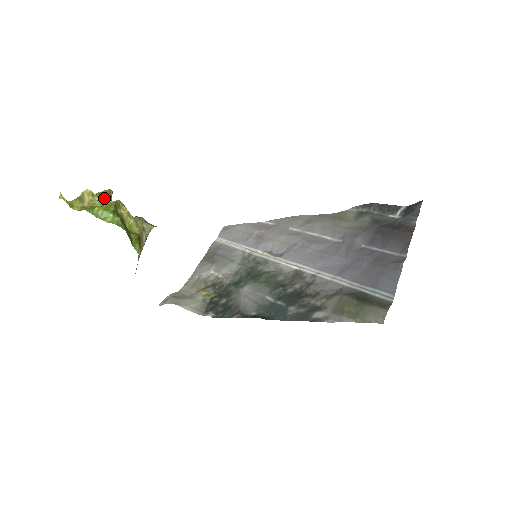
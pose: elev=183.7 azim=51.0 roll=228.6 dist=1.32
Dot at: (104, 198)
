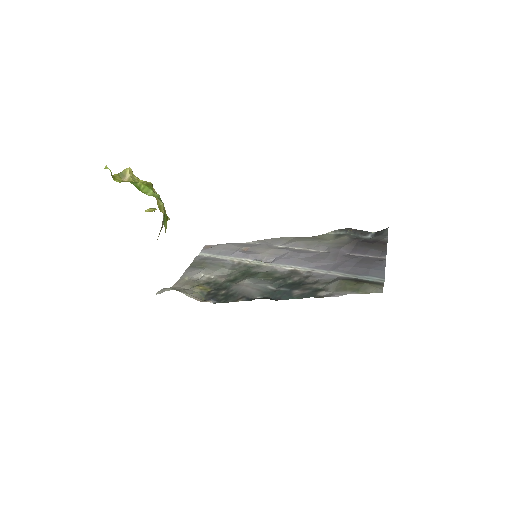
Dot at: occluded
